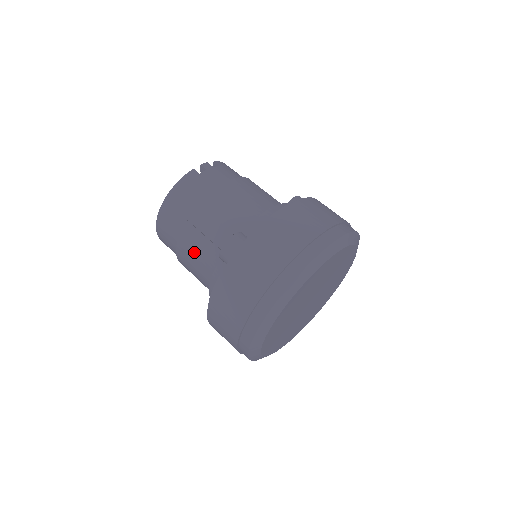
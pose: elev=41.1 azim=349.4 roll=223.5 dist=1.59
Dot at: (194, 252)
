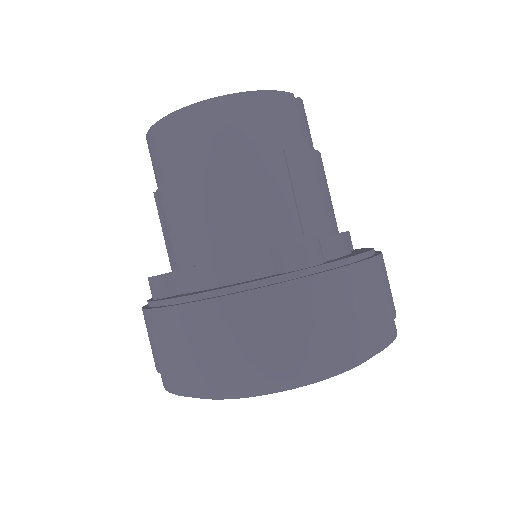
Dot at: (226, 202)
